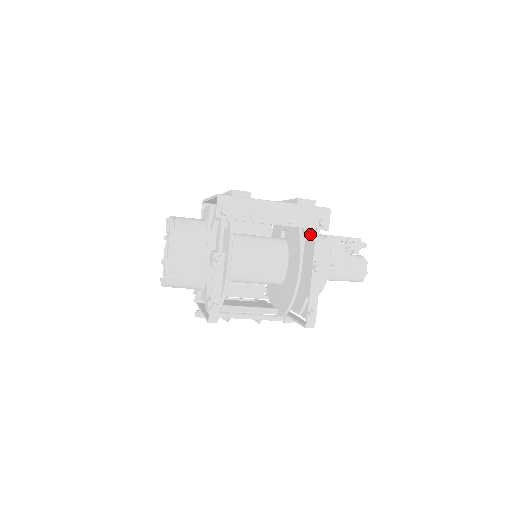
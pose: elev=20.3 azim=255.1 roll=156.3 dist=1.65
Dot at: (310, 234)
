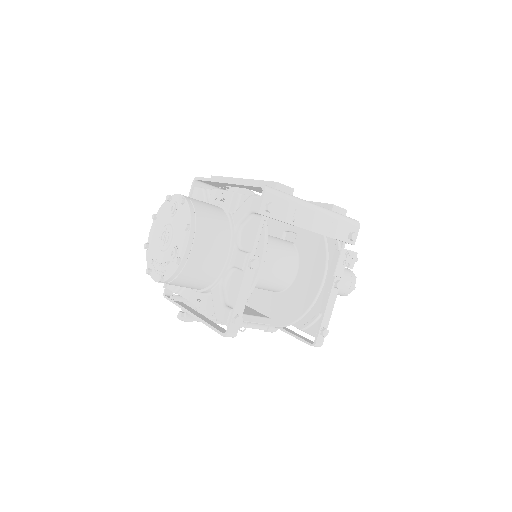
Dot at: (330, 244)
